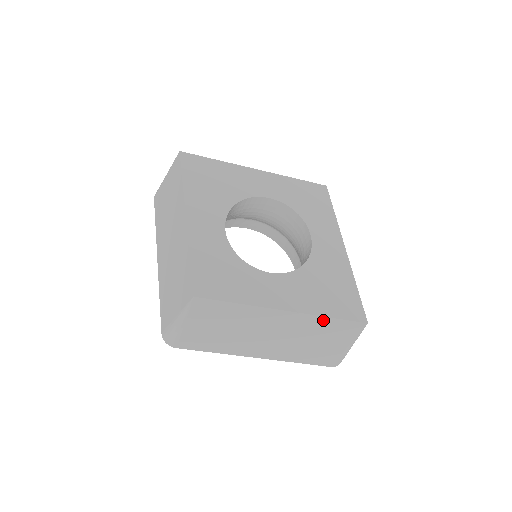
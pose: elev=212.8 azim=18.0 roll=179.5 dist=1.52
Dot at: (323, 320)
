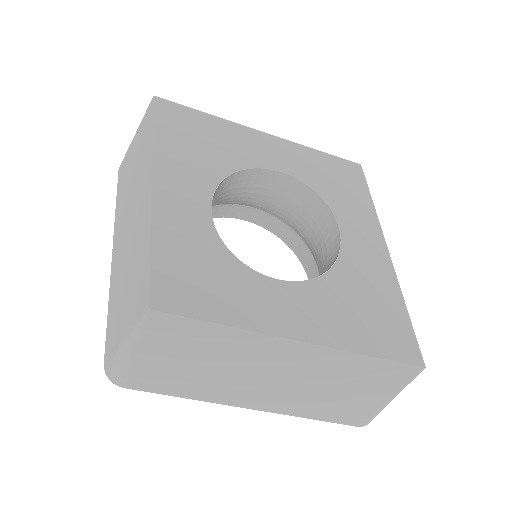
Dot at: (356, 359)
